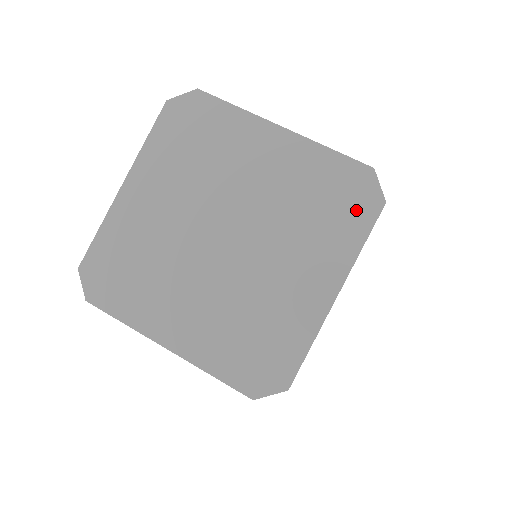
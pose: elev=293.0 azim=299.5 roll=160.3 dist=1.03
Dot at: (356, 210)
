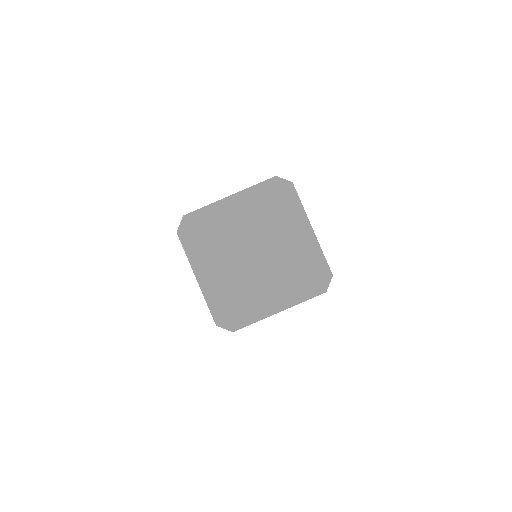
Dot at: (286, 195)
